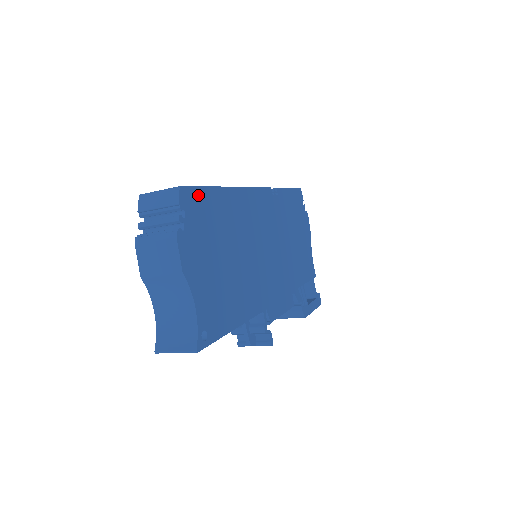
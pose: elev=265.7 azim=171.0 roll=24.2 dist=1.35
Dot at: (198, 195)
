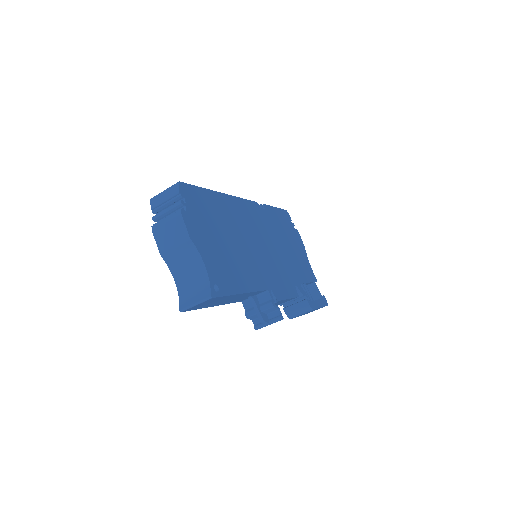
Dot at: (194, 191)
